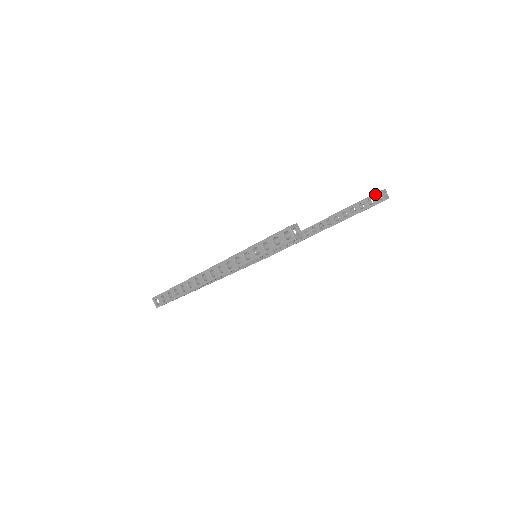
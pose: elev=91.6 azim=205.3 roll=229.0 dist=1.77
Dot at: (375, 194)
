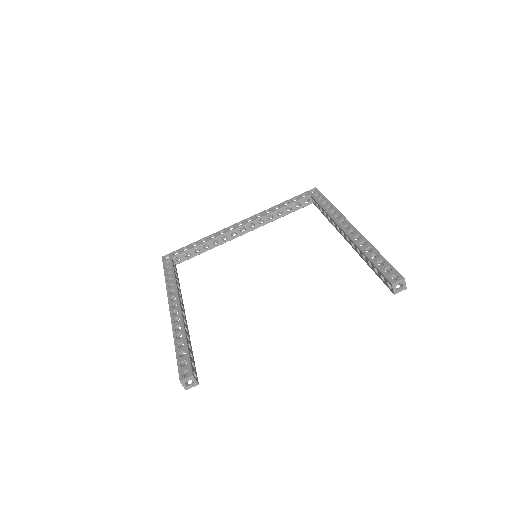
Dot at: (387, 280)
